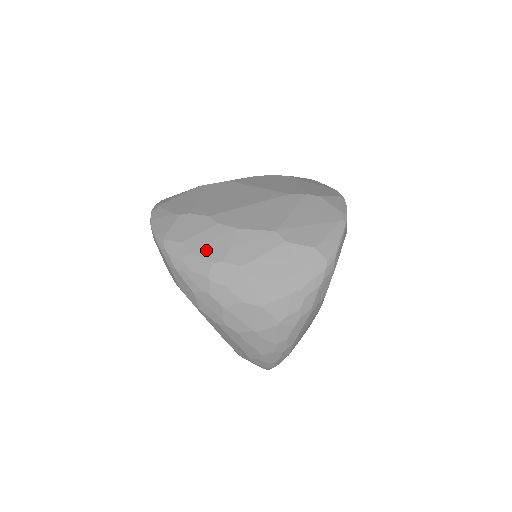
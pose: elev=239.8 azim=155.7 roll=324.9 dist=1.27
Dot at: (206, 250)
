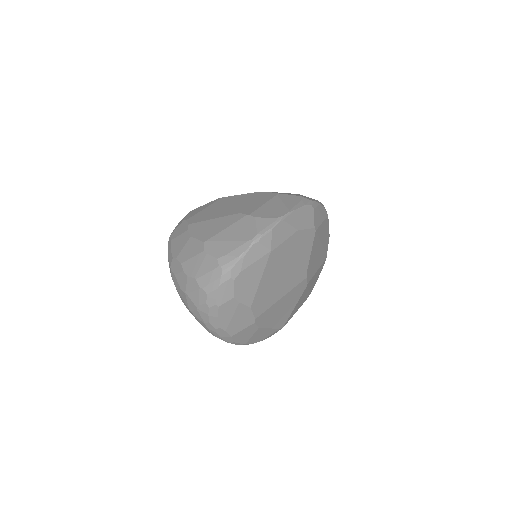
Dot at: (175, 248)
